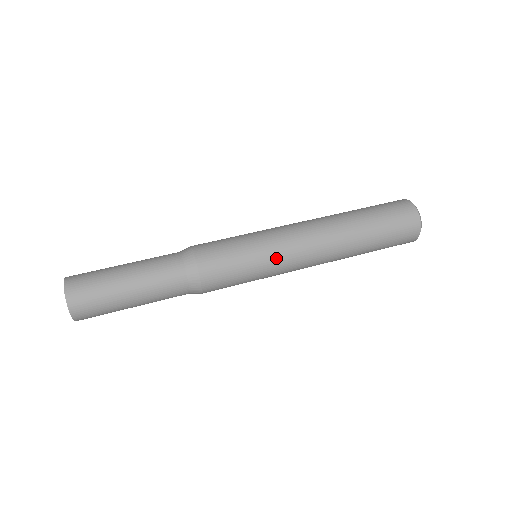
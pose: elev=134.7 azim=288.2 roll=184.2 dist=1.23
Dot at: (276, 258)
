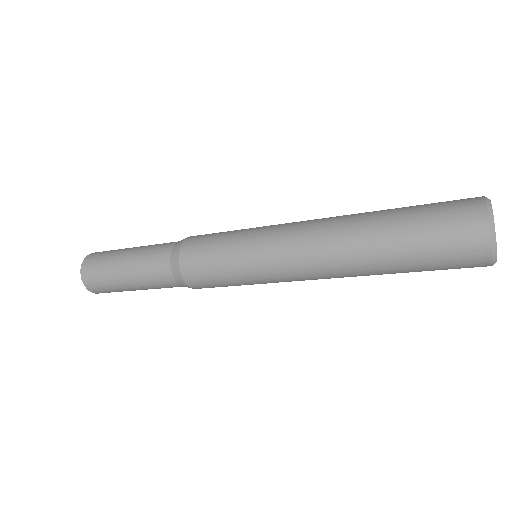
Dot at: (259, 244)
